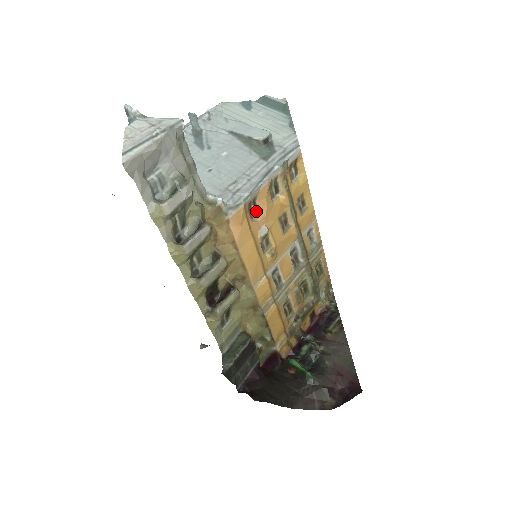
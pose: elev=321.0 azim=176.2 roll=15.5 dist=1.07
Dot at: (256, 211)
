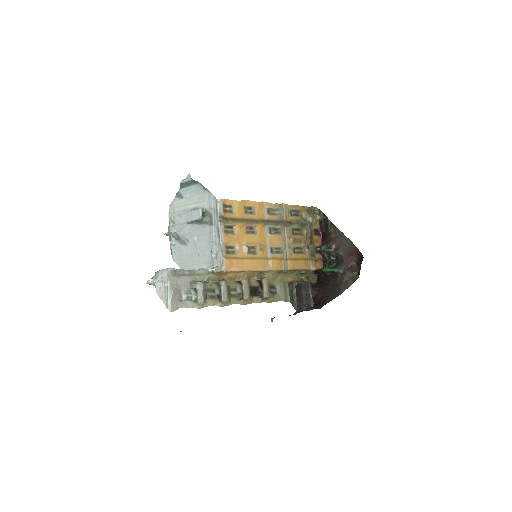
Dot at: (233, 248)
